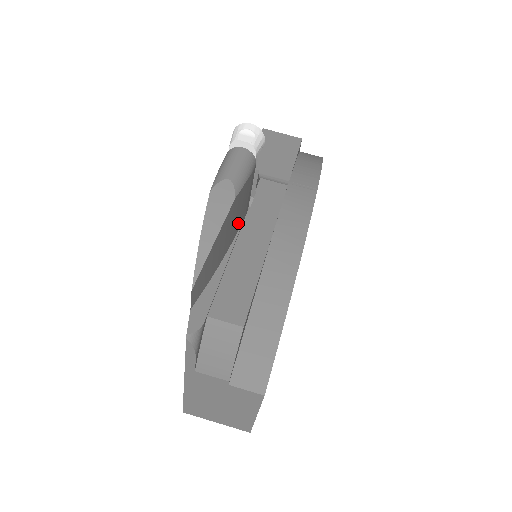
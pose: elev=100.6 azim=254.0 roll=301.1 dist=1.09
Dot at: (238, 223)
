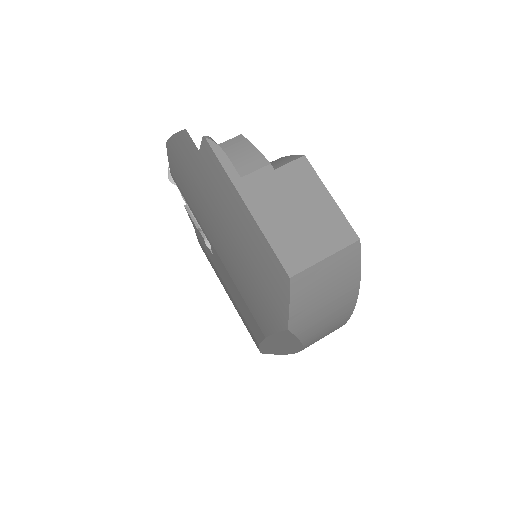
Dot at: occluded
